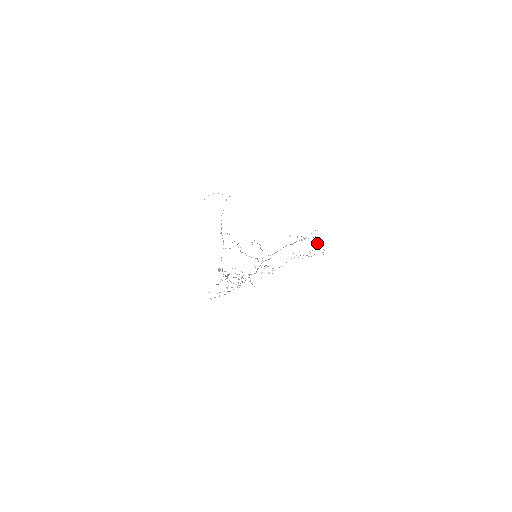
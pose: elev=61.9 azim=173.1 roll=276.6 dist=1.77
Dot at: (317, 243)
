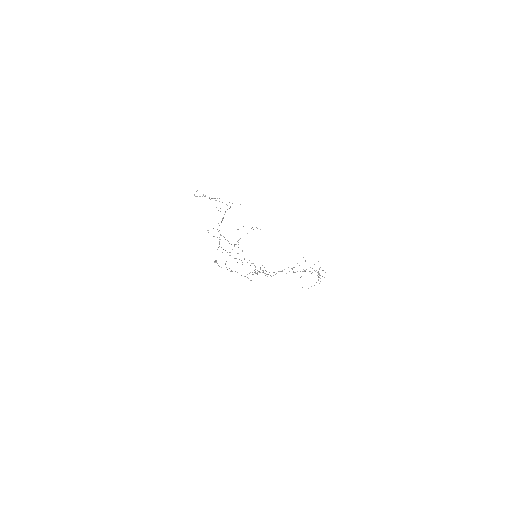
Dot at: (320, 281)
